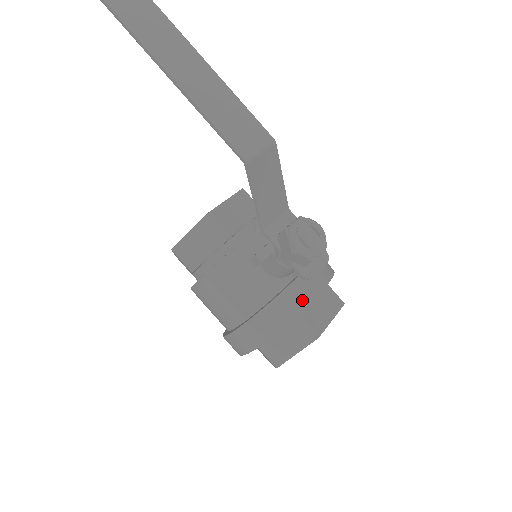
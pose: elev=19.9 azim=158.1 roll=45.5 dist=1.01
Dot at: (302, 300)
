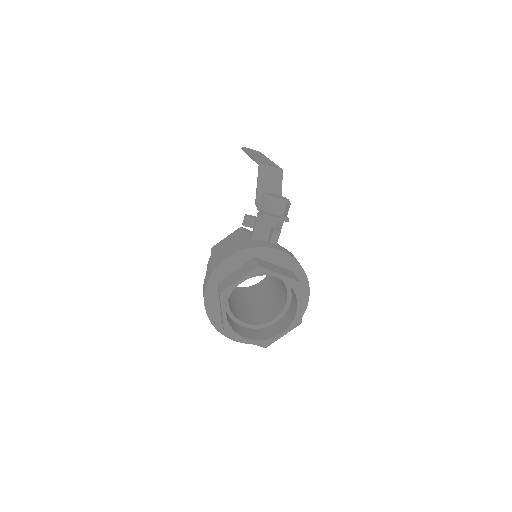
Dot at: (261, 245)
